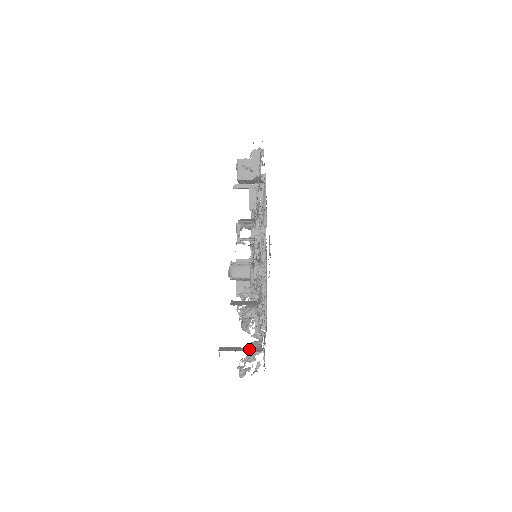
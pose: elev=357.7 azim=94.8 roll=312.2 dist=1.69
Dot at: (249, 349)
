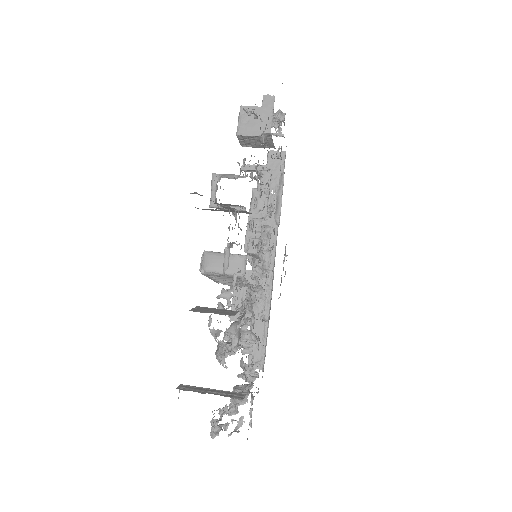
Dot at: (224, 393)
